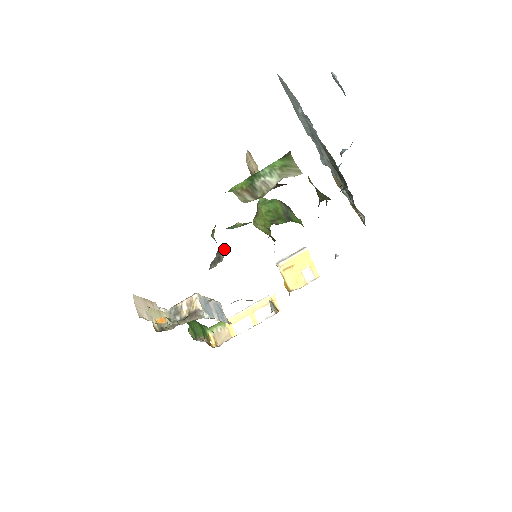
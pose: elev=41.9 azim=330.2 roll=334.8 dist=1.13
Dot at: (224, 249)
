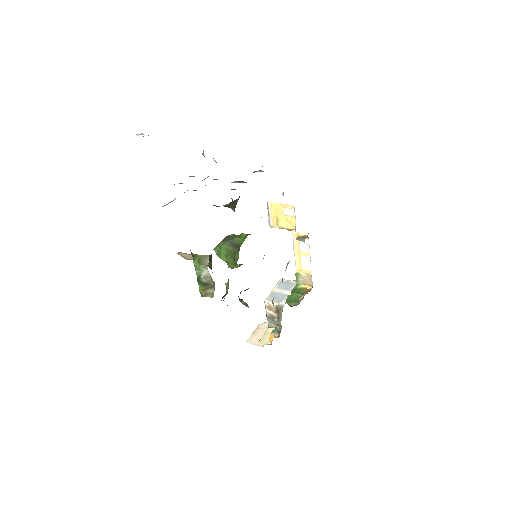
Dot at: (240, 299)
